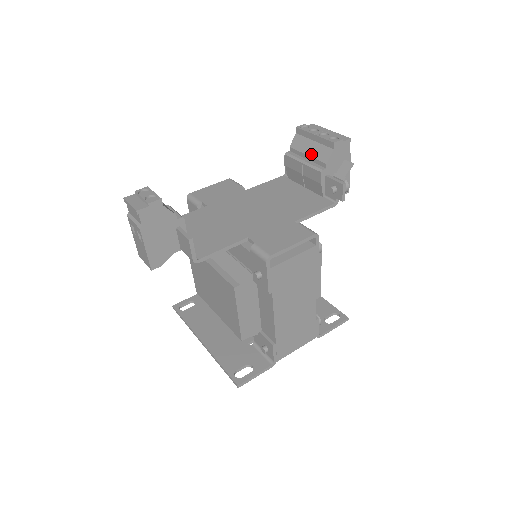
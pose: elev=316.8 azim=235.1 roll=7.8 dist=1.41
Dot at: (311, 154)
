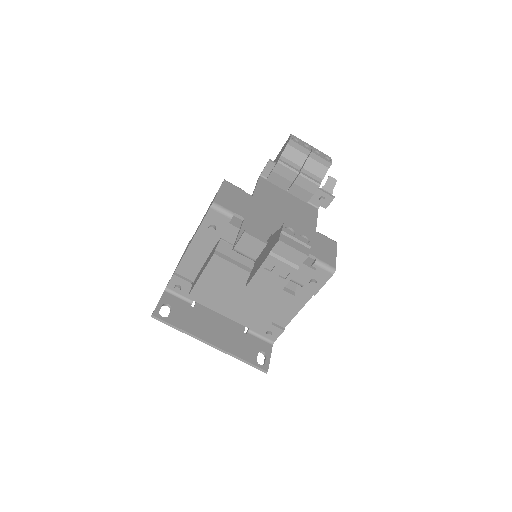
Dot at: (307, 168)
